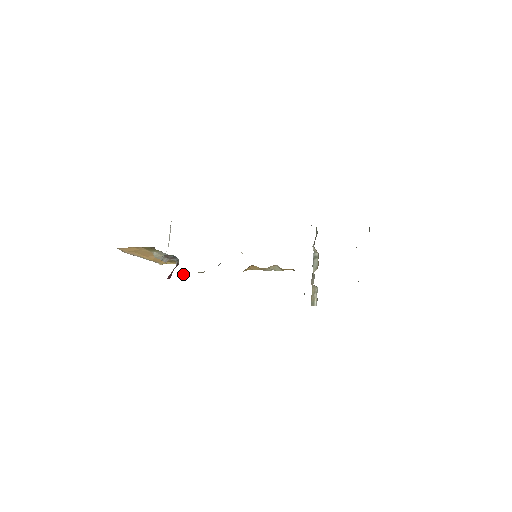
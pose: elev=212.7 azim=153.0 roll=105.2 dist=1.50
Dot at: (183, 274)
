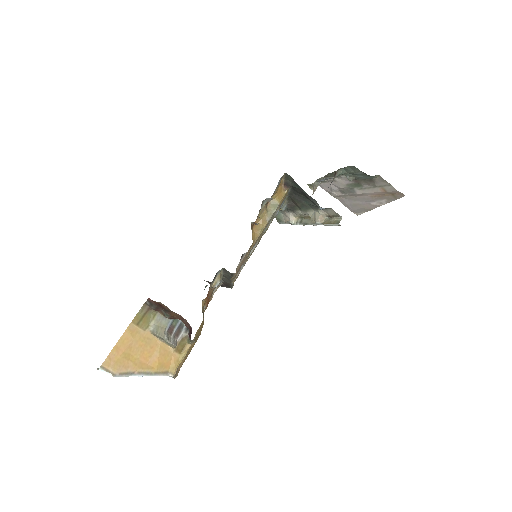
Dot at: occluded
